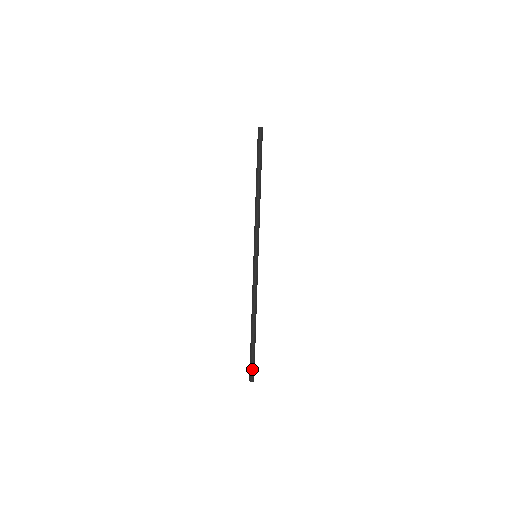
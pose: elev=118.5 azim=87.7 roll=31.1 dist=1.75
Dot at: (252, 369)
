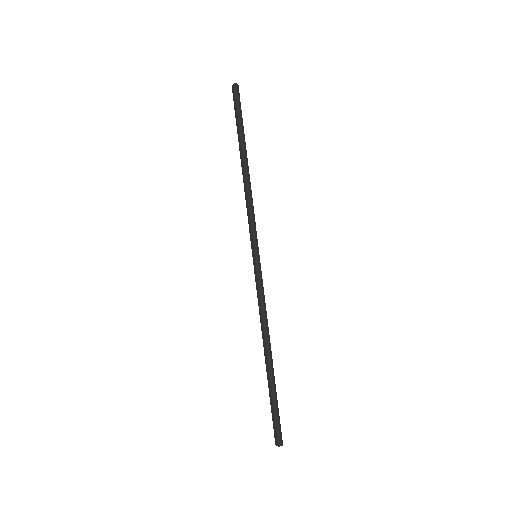
Dot at: (277, 425)
